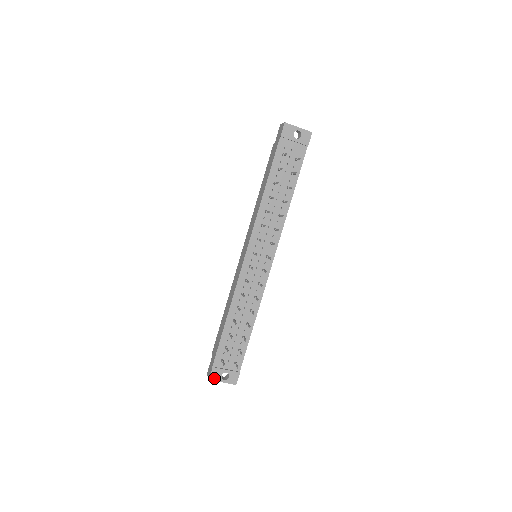
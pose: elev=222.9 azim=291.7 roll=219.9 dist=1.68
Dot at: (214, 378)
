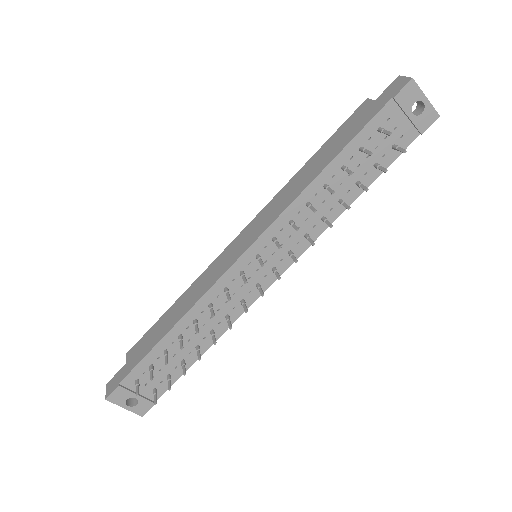
Dot at: (114, 399)
